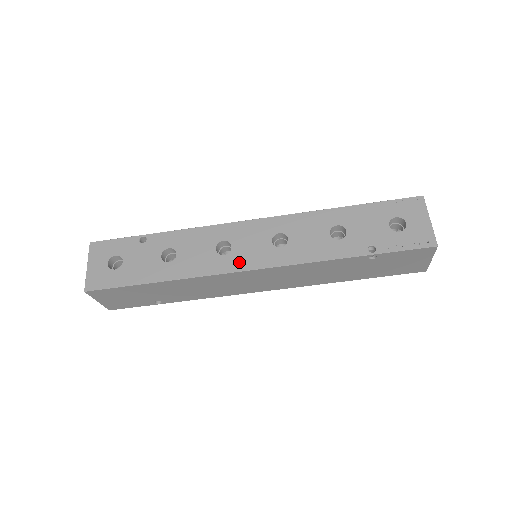
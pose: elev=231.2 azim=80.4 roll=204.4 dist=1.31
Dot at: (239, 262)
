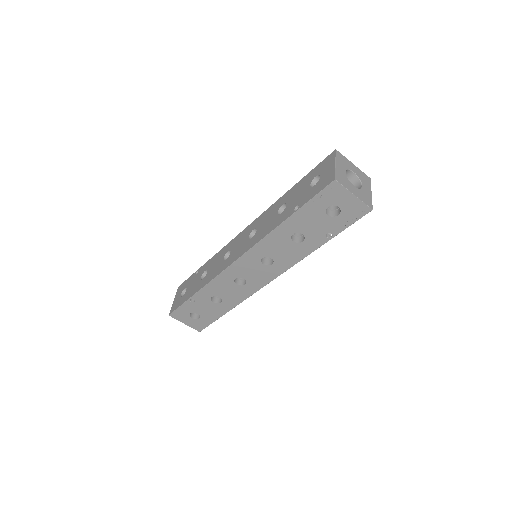
Dot at: (258, 283)
